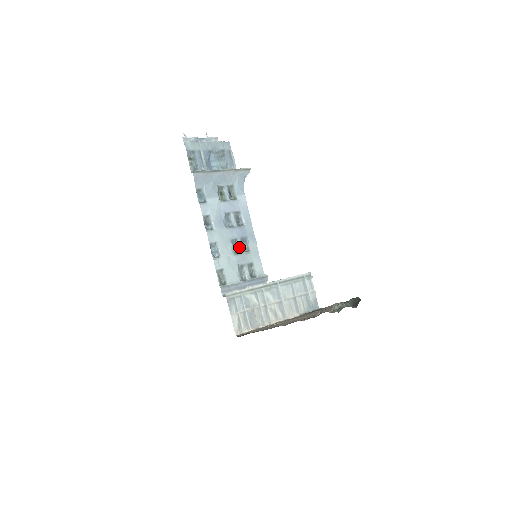
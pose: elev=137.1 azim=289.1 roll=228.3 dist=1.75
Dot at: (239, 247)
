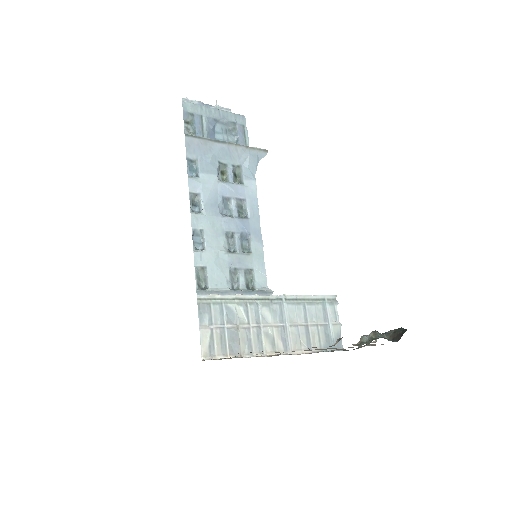
Dot at: (236, 244)
